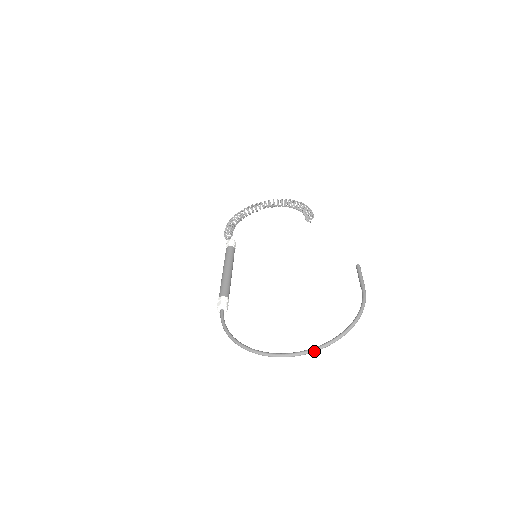
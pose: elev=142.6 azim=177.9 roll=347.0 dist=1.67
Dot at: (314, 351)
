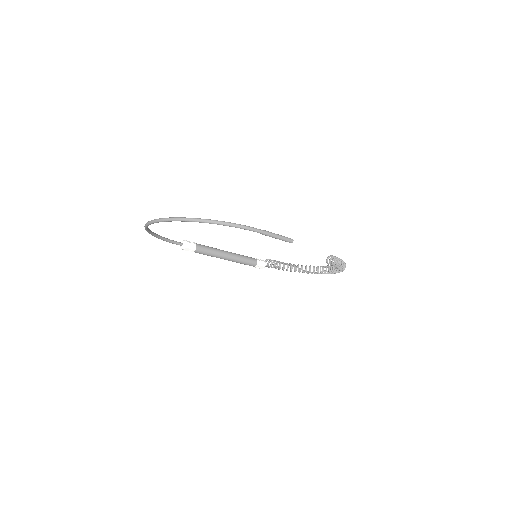
Dot at: (163, 219)
